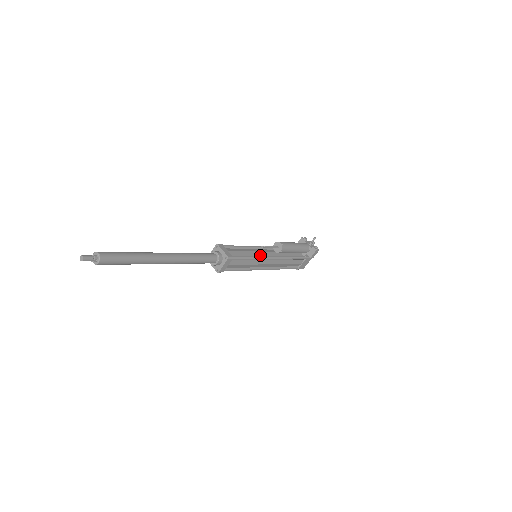
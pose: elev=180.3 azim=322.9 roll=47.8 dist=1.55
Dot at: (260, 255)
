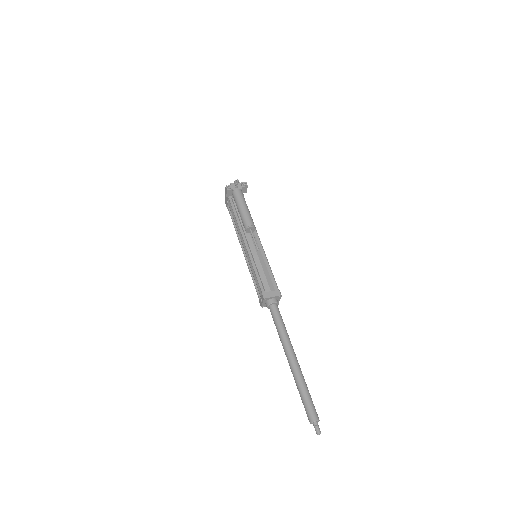
Dot at: (261, 254)
